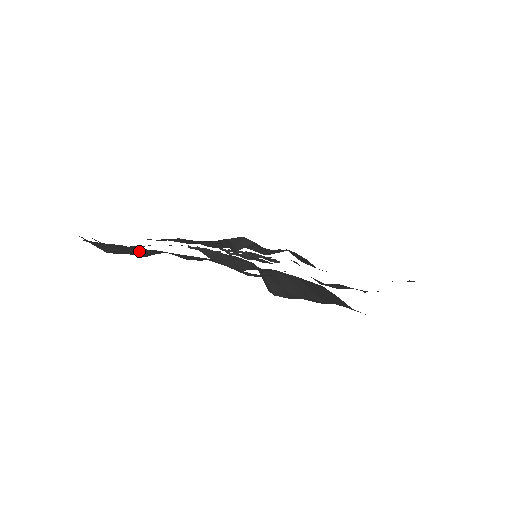
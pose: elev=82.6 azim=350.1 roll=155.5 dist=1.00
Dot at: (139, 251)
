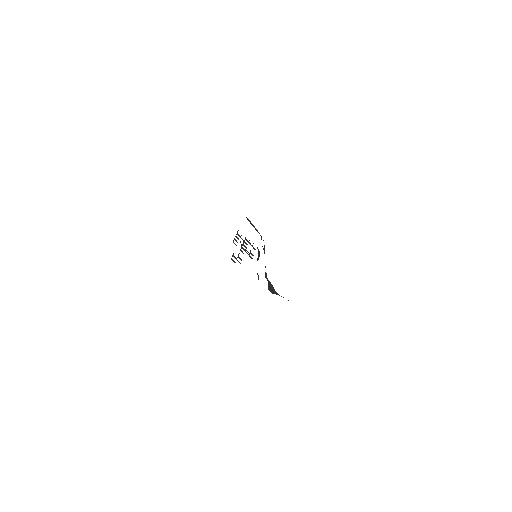
Dot at: occluded
